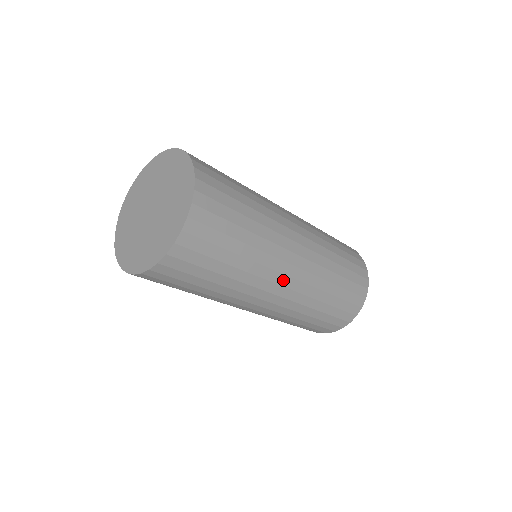
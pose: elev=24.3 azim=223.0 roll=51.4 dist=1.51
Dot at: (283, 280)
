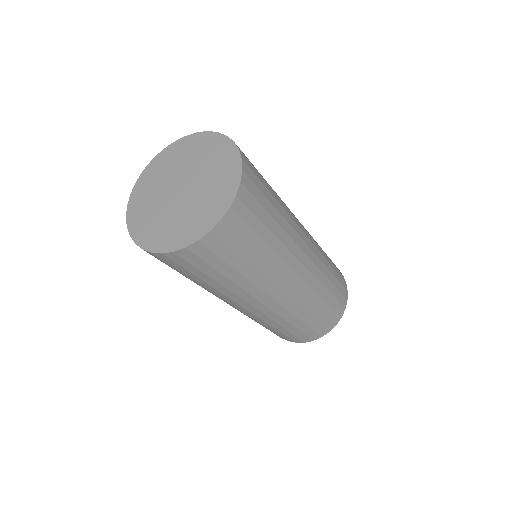
Dot at: (293, 278)
